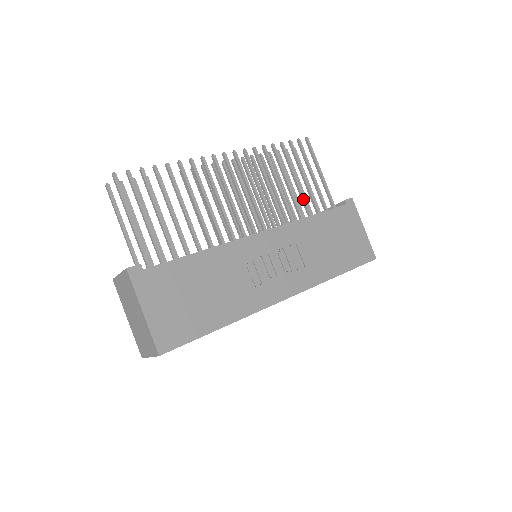
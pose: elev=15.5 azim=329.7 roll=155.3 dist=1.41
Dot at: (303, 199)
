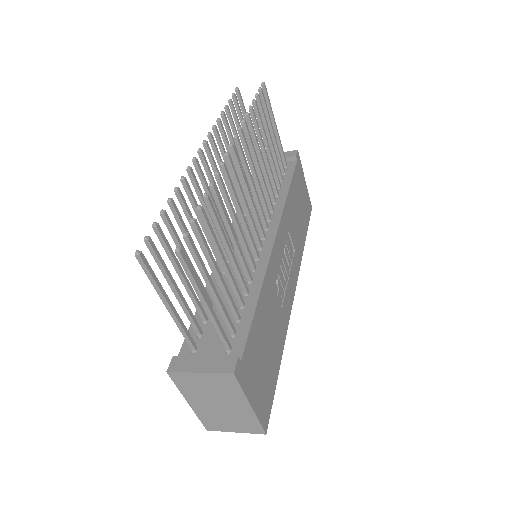
Dot at: (275, 169)
